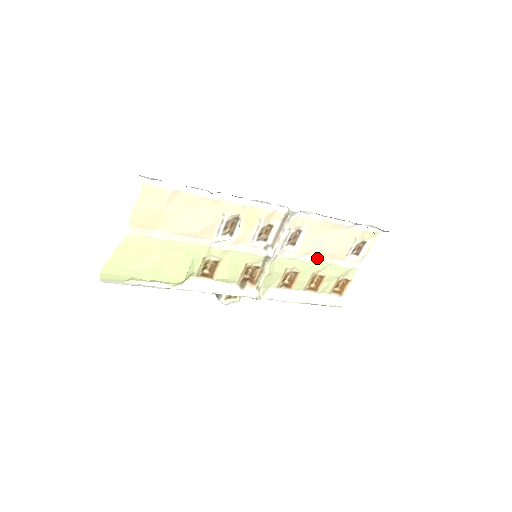
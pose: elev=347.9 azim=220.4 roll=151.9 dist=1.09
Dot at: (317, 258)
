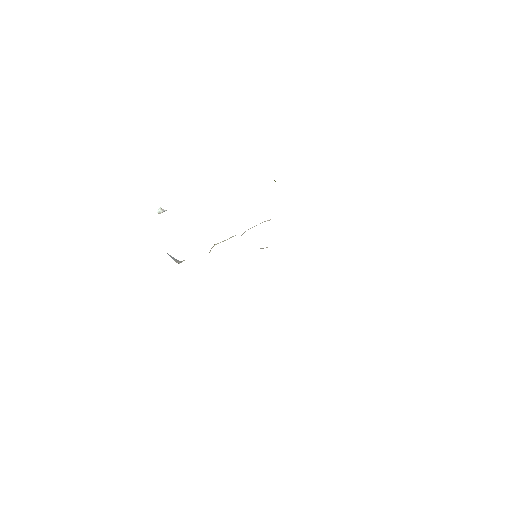
Dot at: occluded
